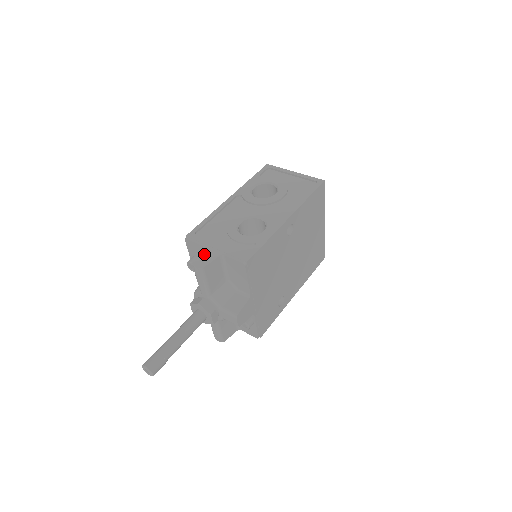
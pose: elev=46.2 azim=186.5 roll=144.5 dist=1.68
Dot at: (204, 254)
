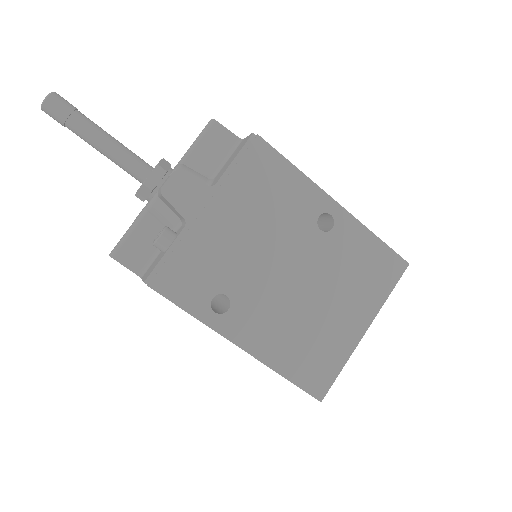
Dot at: occluded
